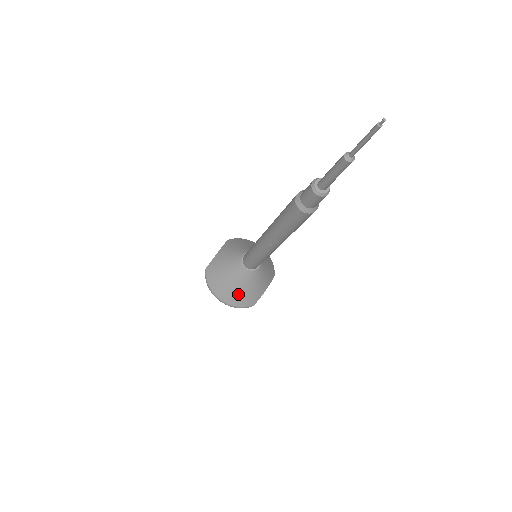
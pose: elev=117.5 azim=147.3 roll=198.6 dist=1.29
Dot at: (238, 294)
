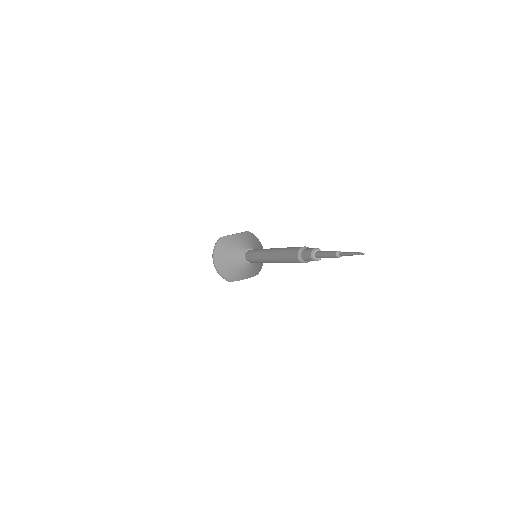
Dot at: (227, 268)
